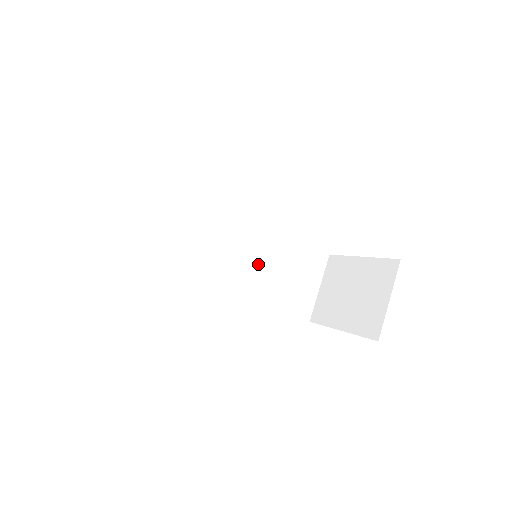
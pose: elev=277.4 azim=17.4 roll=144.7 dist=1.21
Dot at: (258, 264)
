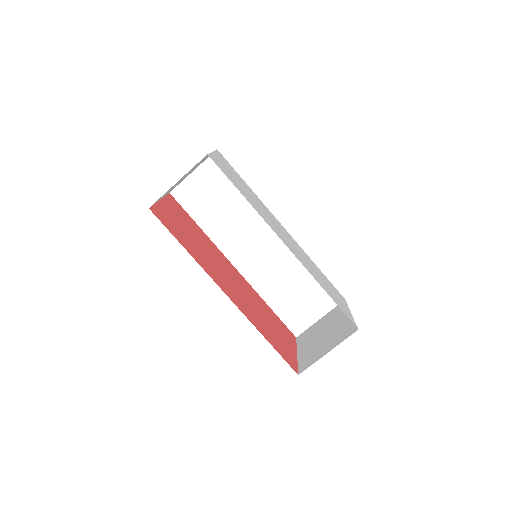
Dot at: (277, 268)
